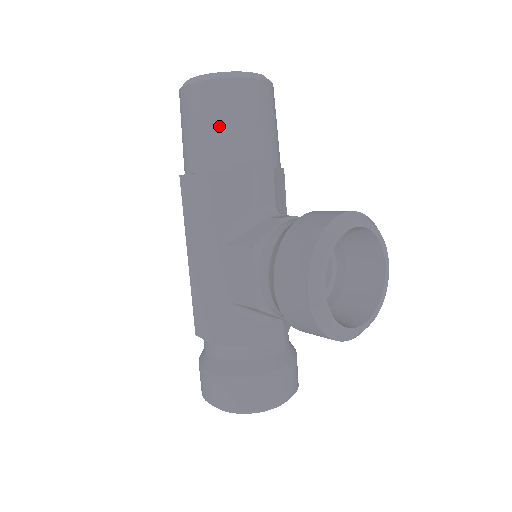
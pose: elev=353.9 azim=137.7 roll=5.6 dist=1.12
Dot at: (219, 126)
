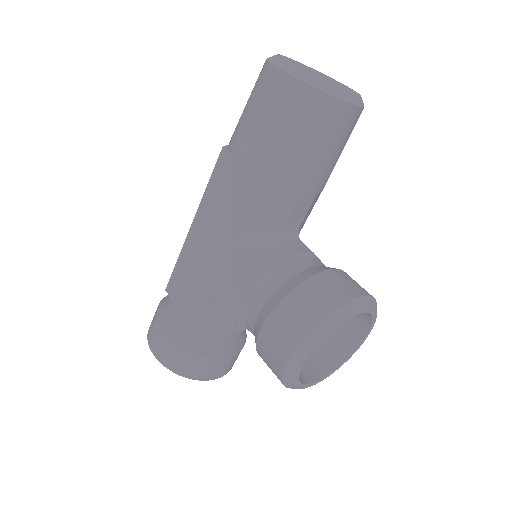
Dot at: (290, 136)
